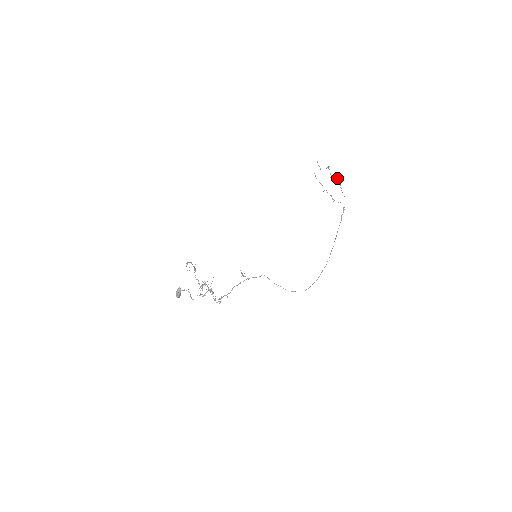
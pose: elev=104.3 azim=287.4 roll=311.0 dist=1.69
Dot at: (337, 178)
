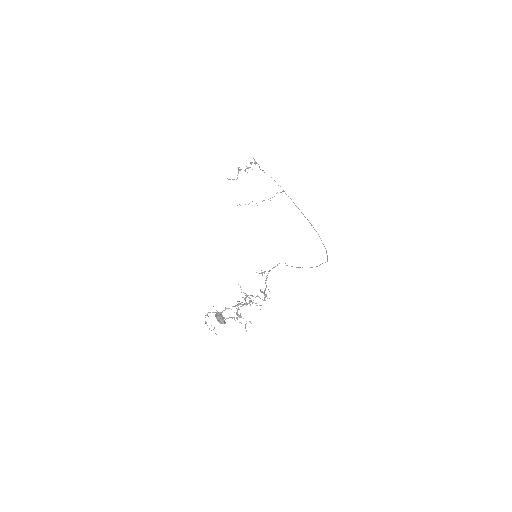
Dot at: occluded
